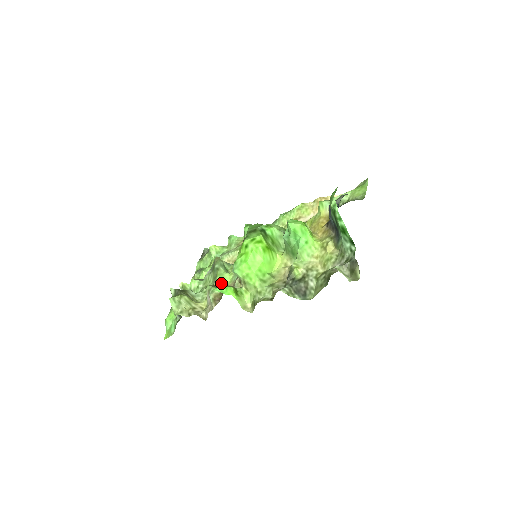
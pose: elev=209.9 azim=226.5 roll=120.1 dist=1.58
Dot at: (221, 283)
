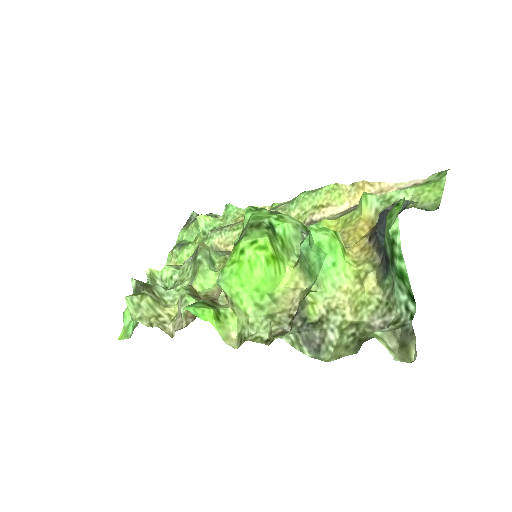
Dot at: (201, 285)
